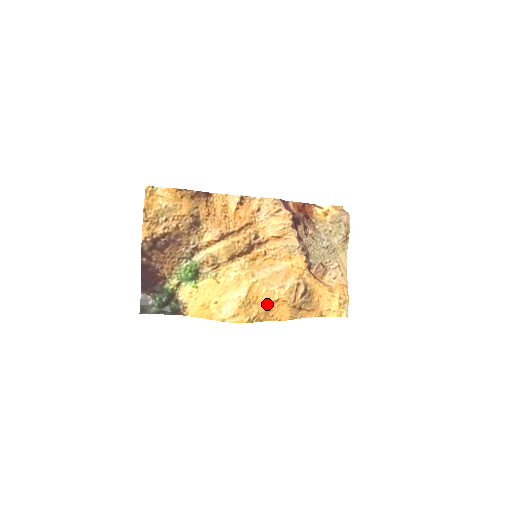
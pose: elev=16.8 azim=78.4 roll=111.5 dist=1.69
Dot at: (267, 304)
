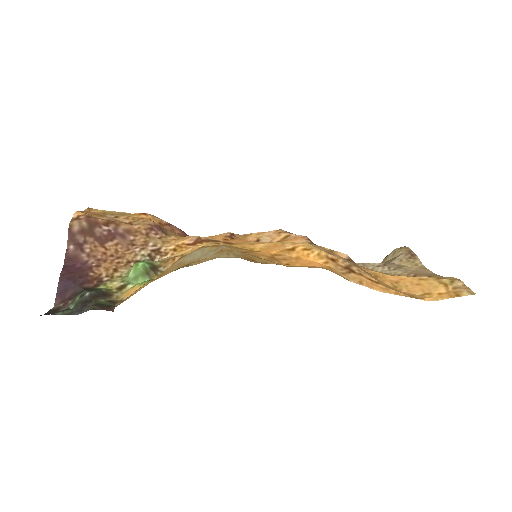
Dot at: (273, 253)
